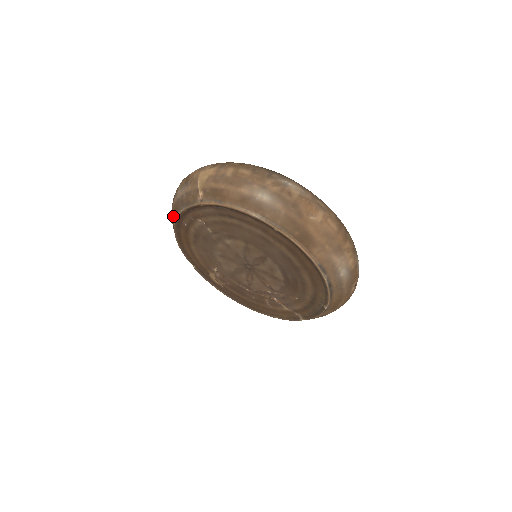
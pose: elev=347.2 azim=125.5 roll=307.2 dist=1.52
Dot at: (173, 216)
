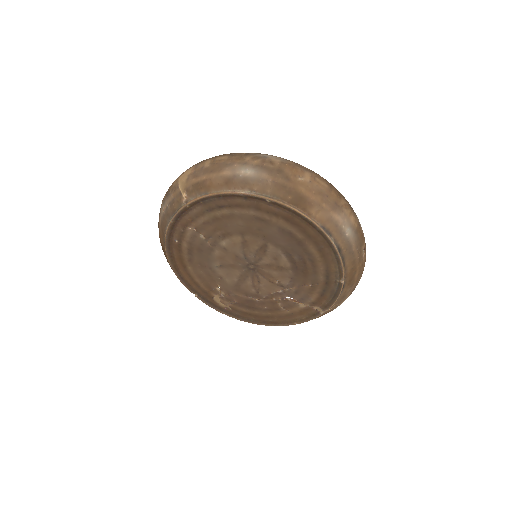
Dot at: (162, 238)
